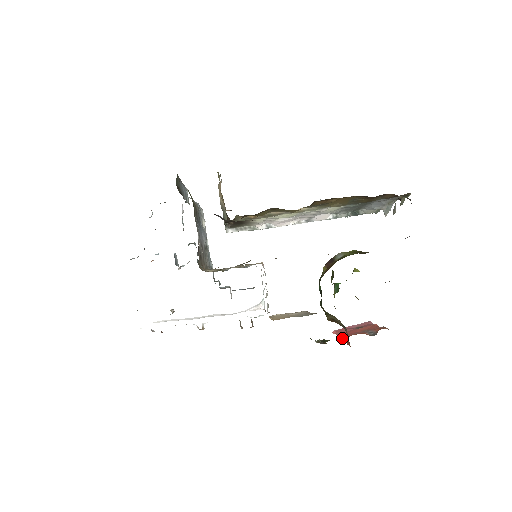
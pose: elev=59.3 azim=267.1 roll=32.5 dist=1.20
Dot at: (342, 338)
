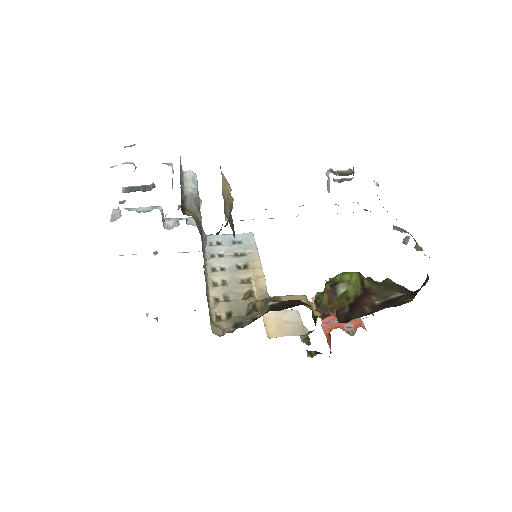
Dot at: (323, 325)
